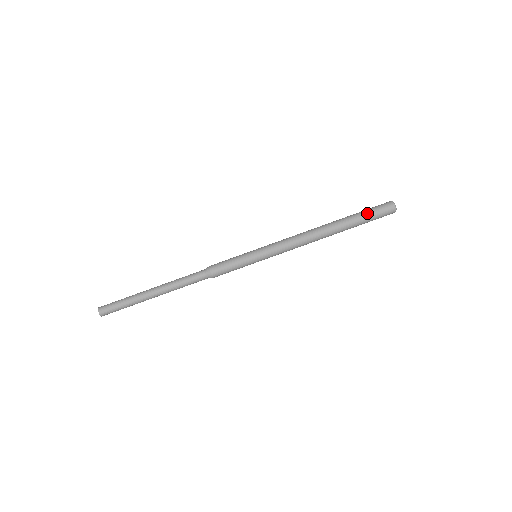
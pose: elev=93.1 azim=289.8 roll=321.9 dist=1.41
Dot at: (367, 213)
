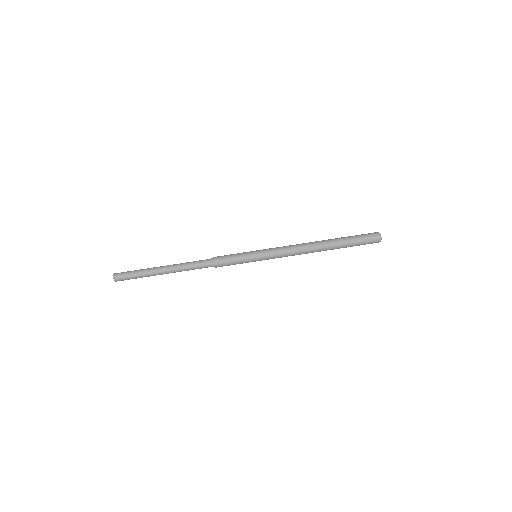
Dot at: (357, 240)
